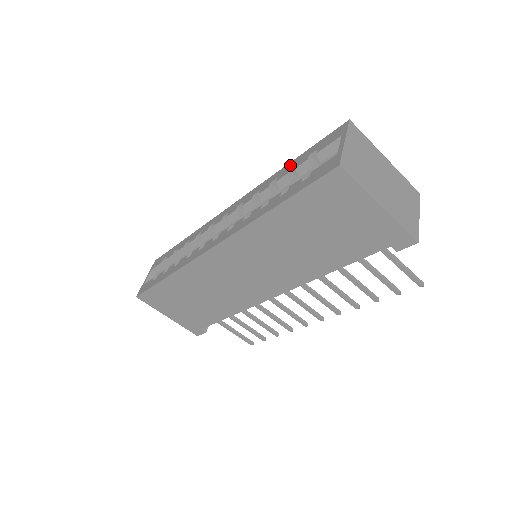
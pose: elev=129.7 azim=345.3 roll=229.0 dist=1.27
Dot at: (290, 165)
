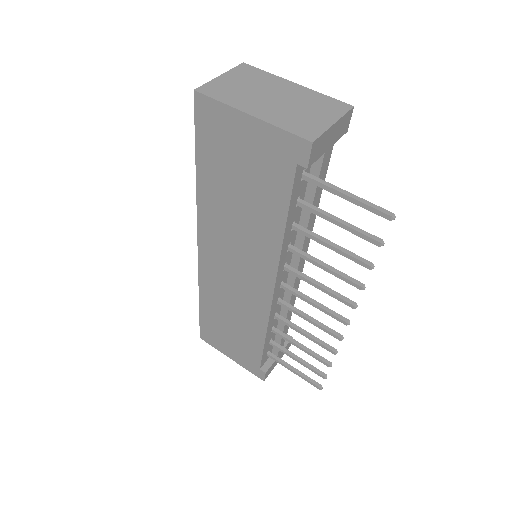
Dot at: occluded
